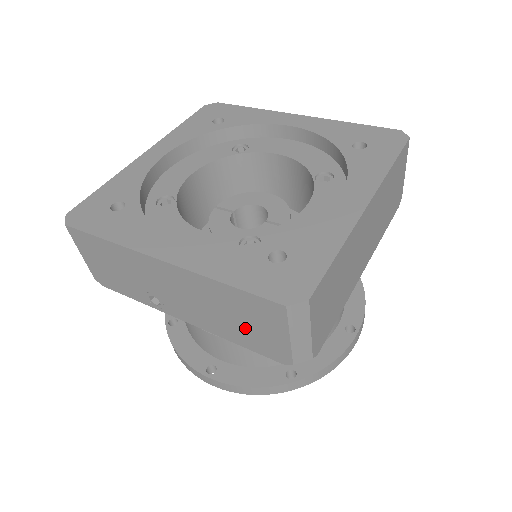
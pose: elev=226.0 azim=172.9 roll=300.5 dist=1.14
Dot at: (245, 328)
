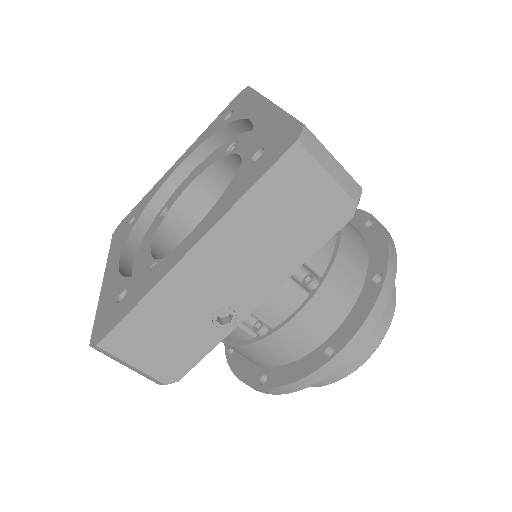
Dot at: (299, 222)
